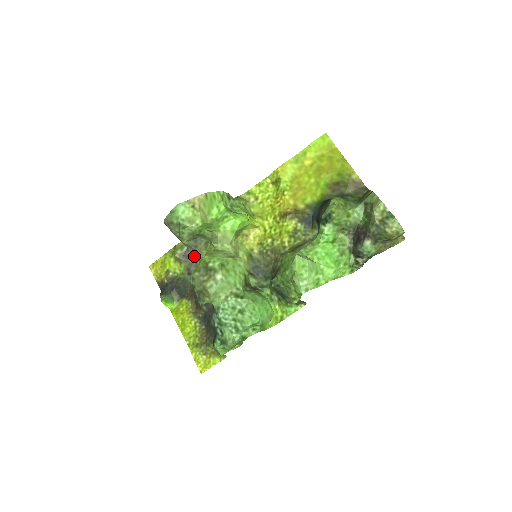
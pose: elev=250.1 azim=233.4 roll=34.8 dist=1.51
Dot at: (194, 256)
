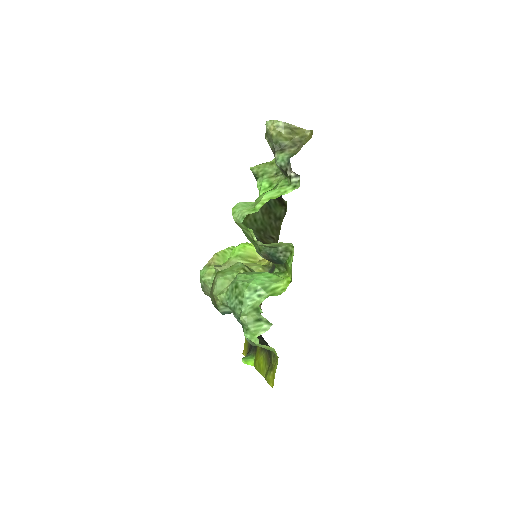
Dot at: occluded
